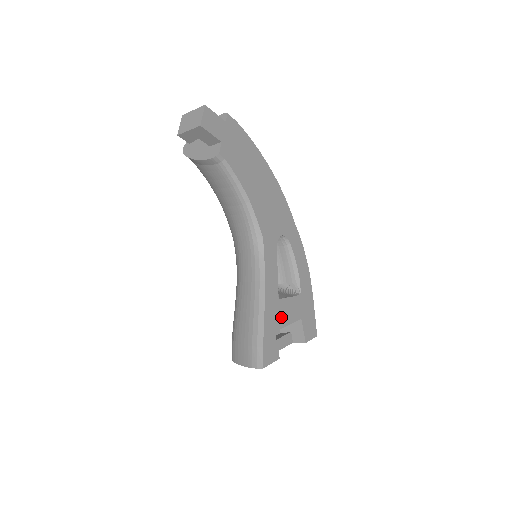
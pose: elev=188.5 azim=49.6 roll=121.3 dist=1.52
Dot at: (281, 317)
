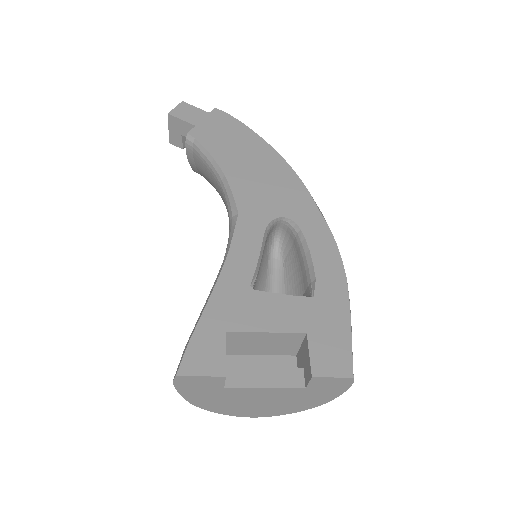
Dot at: (250, 315)
